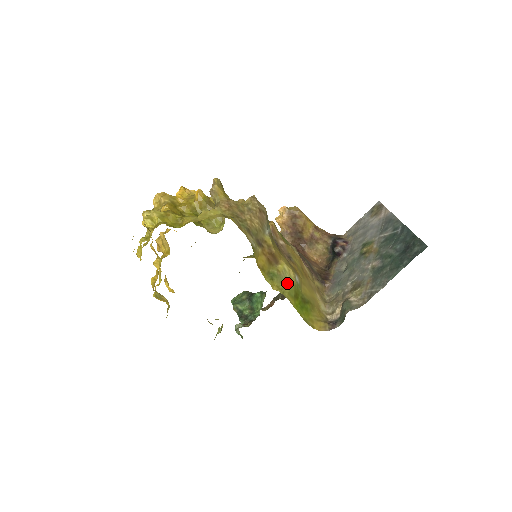
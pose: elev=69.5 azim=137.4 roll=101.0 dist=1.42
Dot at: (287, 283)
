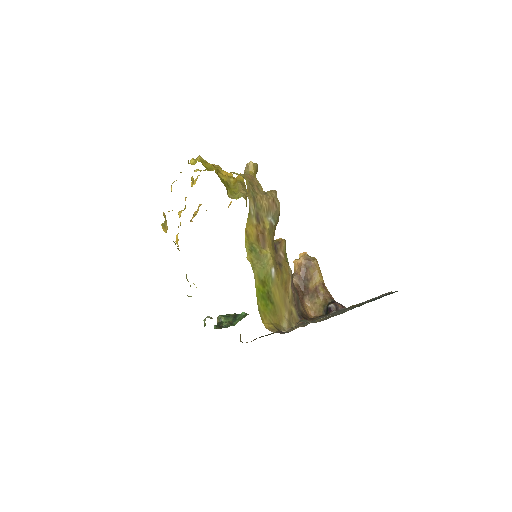
Dot at: (262, 264)
